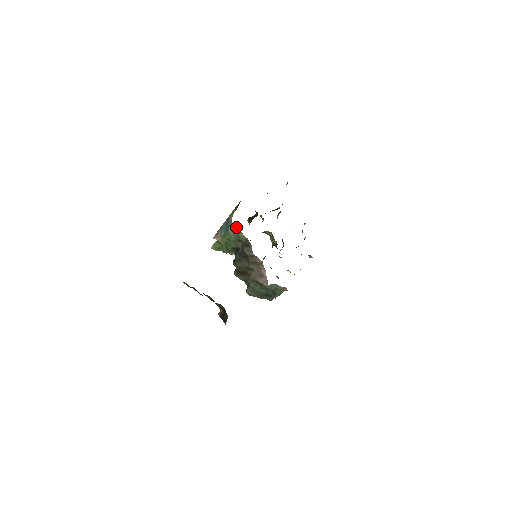
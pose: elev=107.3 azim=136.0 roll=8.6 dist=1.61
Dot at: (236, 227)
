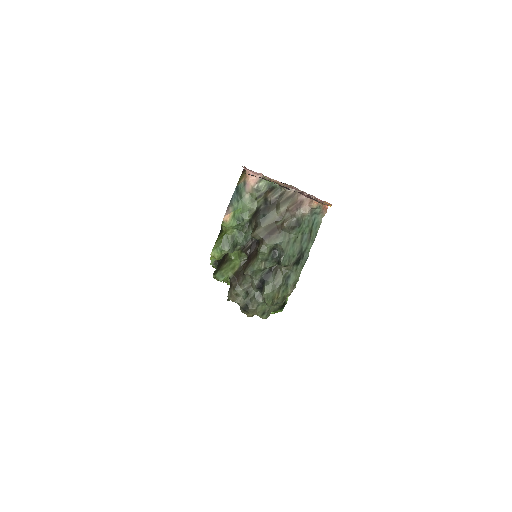
Dot at: (255, 178)
